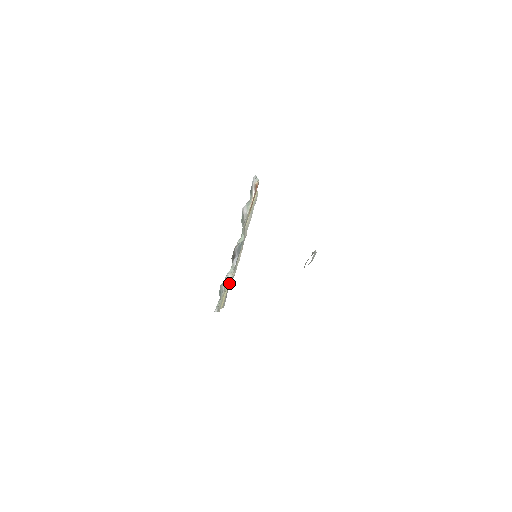
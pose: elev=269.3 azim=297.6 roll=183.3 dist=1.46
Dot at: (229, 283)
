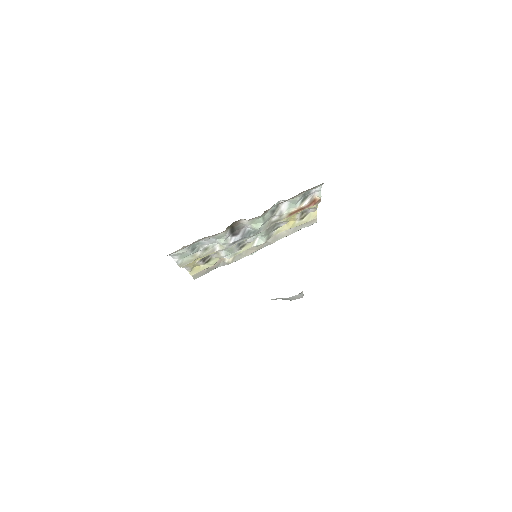
Dot at: (219, 265)
